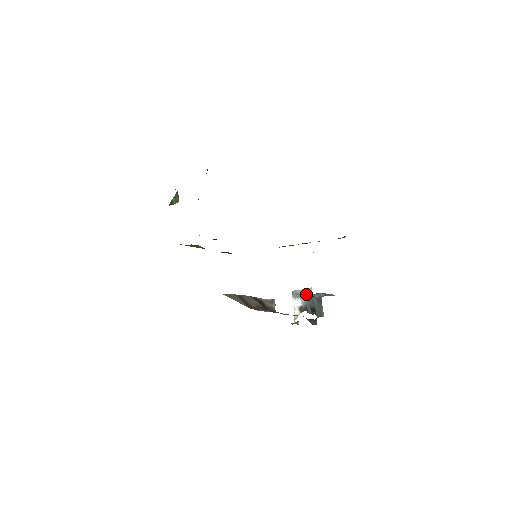
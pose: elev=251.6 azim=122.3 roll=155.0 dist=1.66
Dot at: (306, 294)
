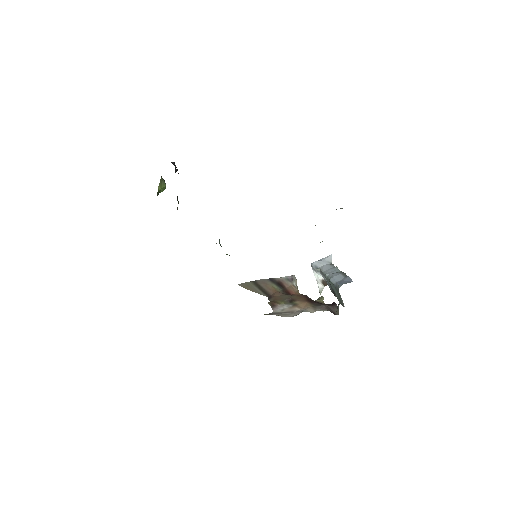
Dot at: (325, 269)
